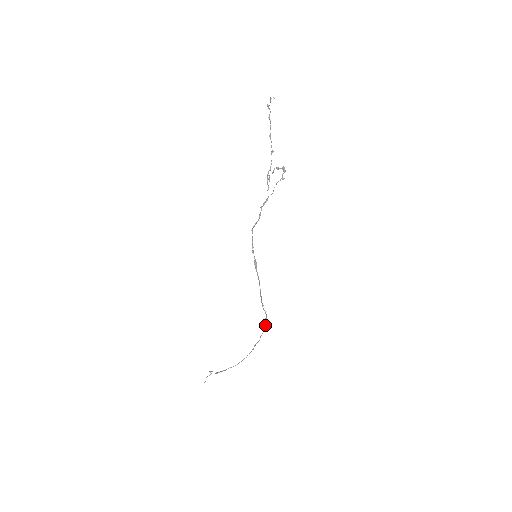
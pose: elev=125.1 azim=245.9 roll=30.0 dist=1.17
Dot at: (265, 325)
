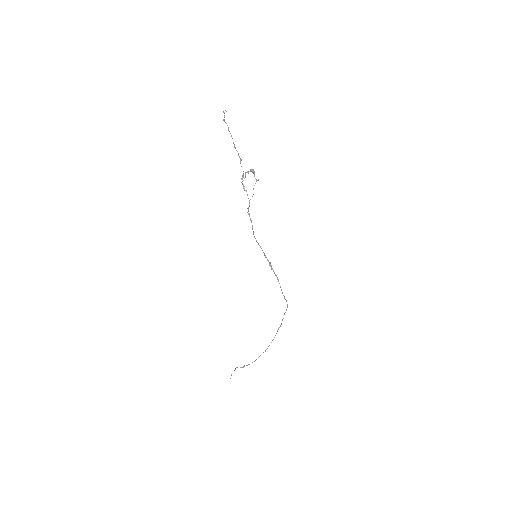
Dot at: (286, 310)
